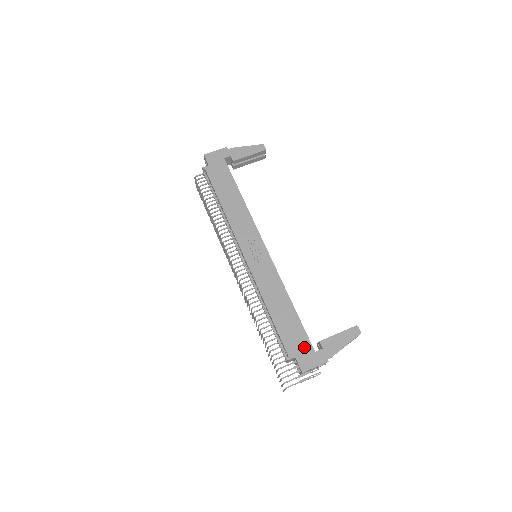
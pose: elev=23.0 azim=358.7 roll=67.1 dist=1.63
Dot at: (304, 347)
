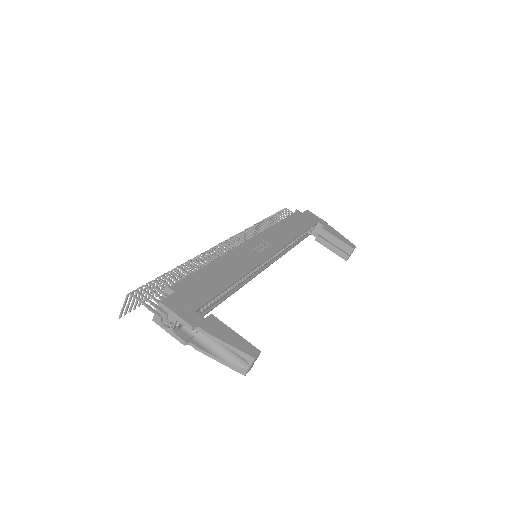
Dot at: (193, 299)
